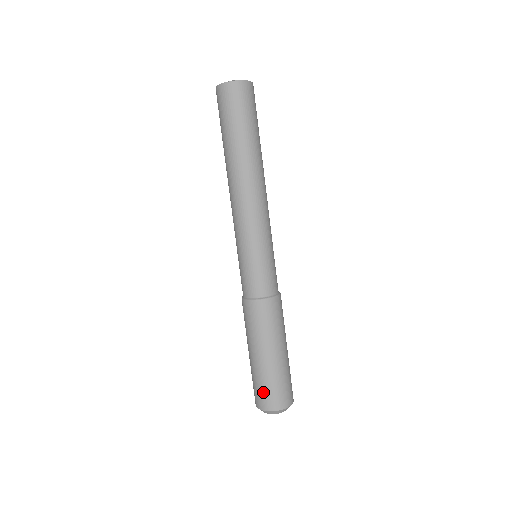
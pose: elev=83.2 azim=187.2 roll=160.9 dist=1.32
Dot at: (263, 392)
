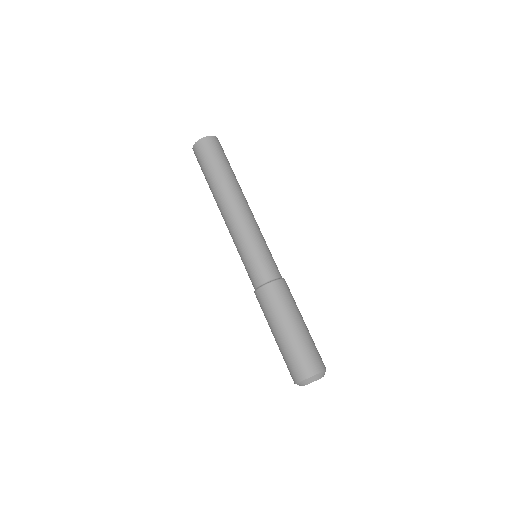
Dot at: (298, 362)
